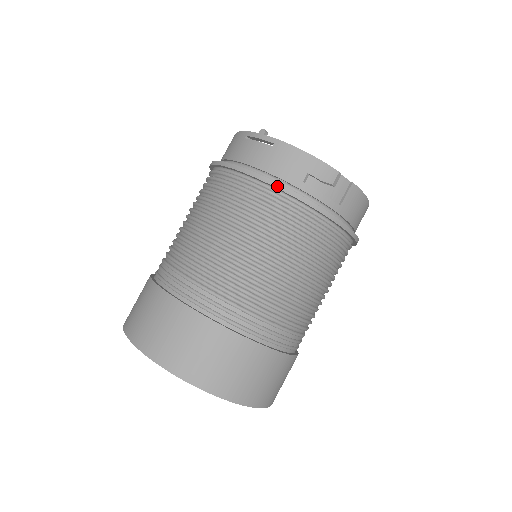
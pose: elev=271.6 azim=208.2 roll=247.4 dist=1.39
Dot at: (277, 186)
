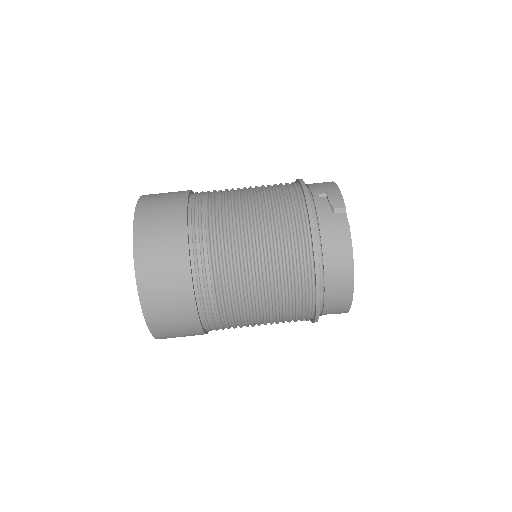
Dot at: (302, 182)
